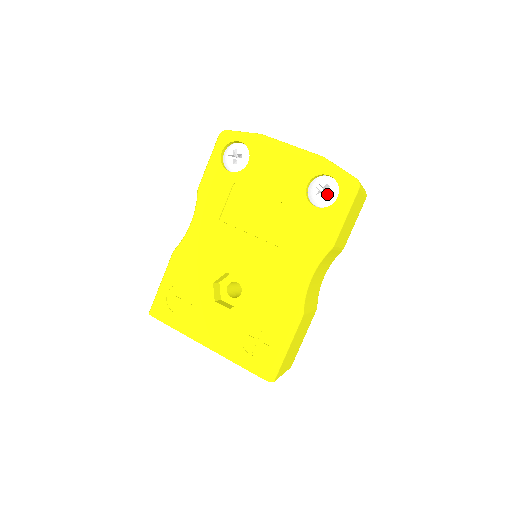
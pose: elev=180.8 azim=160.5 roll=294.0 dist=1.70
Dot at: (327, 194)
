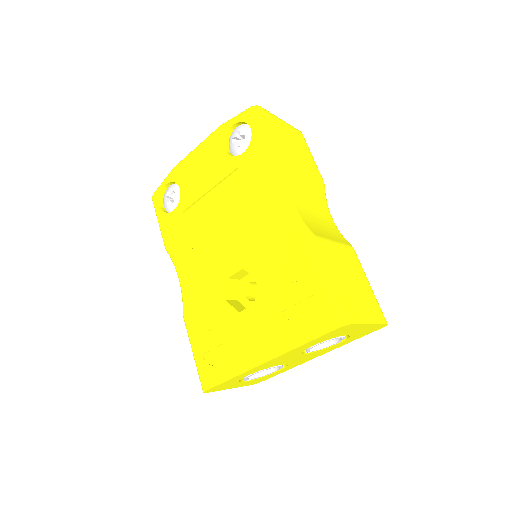
Dot at: (244, 138)
